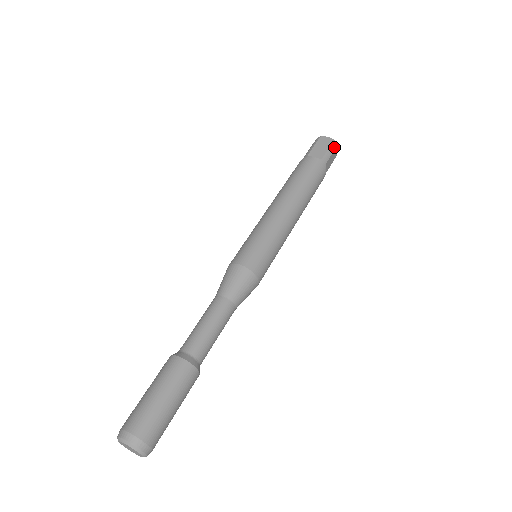
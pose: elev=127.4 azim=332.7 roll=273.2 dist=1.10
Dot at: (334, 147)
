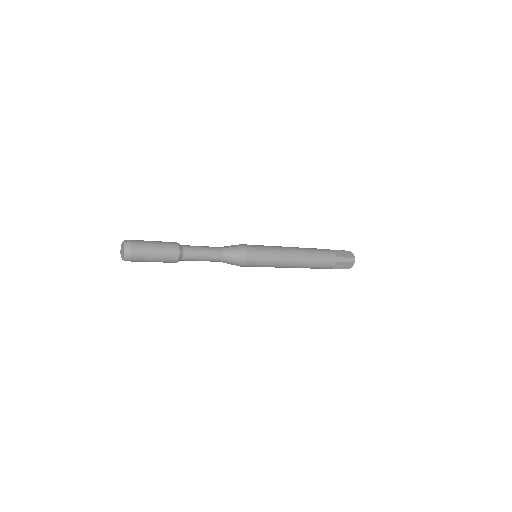
Dot at: (351, 261)
